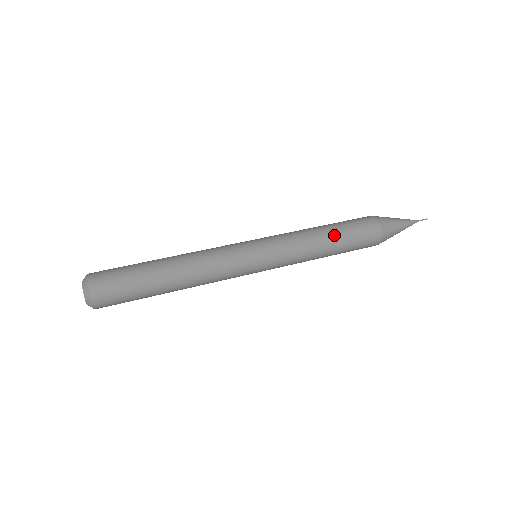
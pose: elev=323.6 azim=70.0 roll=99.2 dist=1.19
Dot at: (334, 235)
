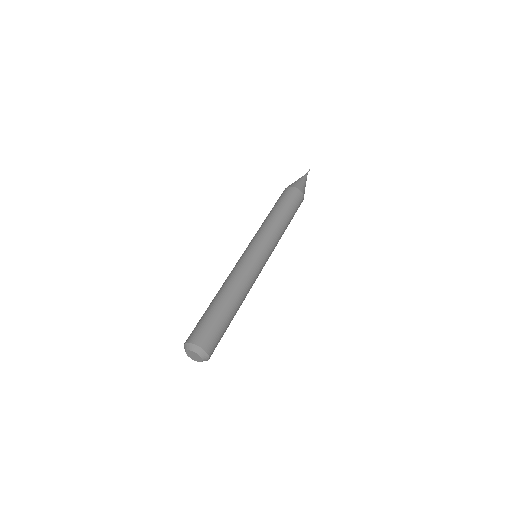
Dot at: (277, 209)
